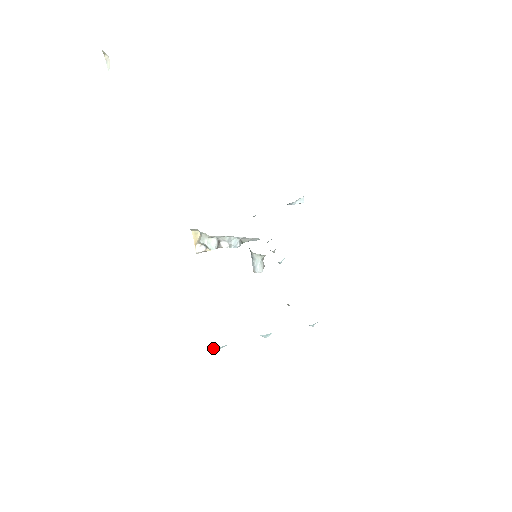
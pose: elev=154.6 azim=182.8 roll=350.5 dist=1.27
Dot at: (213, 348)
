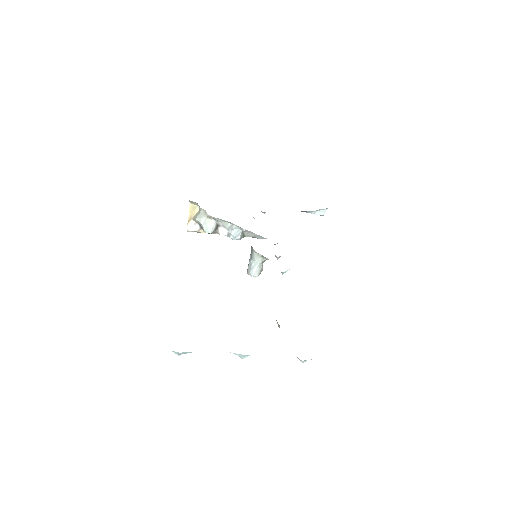
Dot at: (172, 351)
